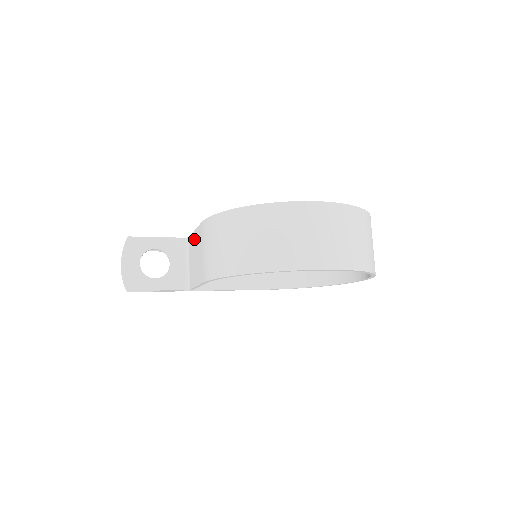
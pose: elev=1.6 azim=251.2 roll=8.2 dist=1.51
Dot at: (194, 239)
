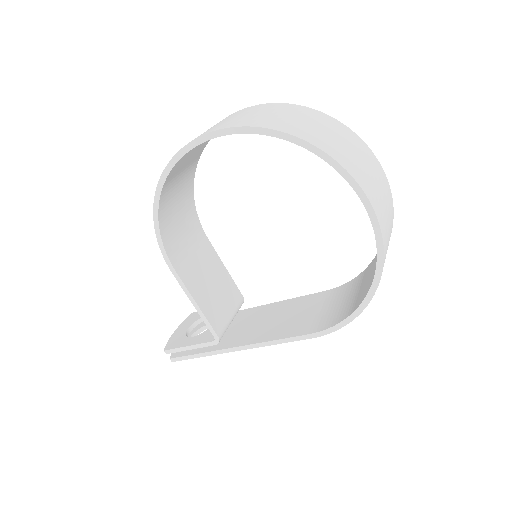
Dot at: occluded
